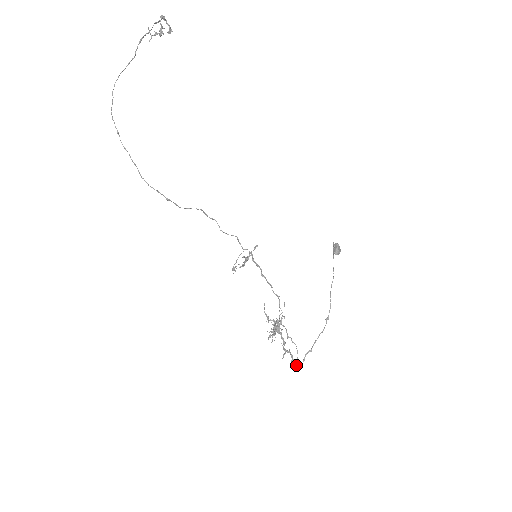
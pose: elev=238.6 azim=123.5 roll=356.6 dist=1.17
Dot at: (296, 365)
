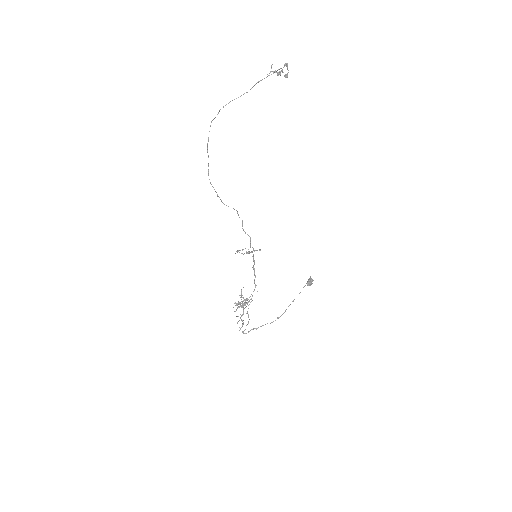
Dot at: (242, 332)
